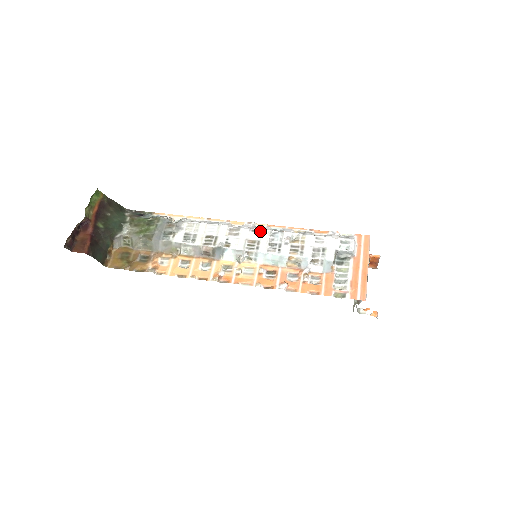
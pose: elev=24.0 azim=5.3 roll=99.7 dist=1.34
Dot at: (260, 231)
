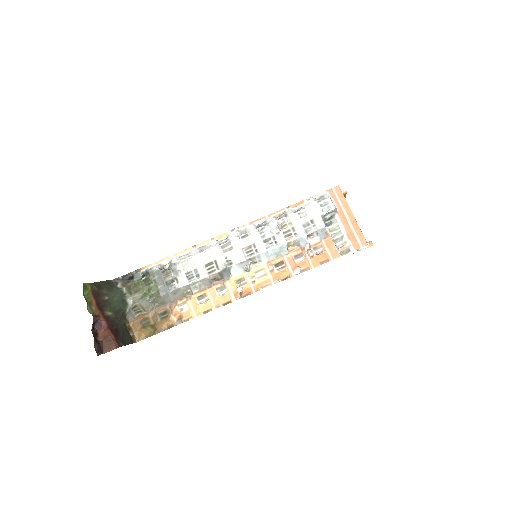
Dot at: (249, 234)
